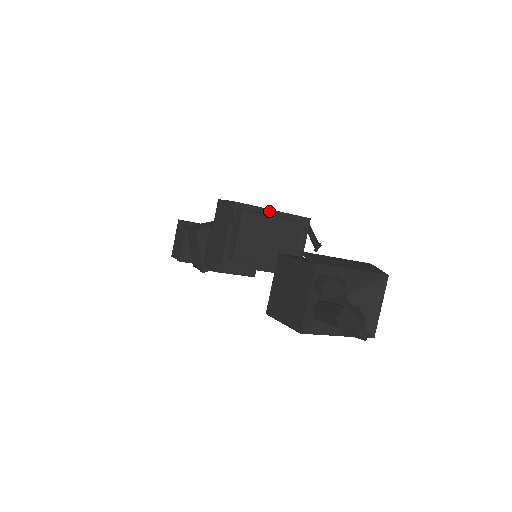
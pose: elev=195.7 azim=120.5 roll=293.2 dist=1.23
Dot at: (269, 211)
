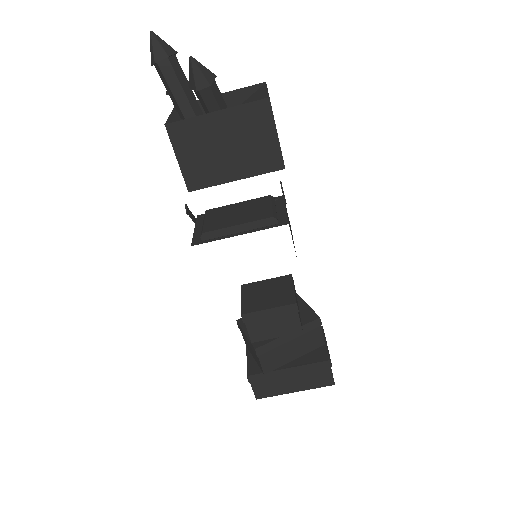
Dot at: occluded
